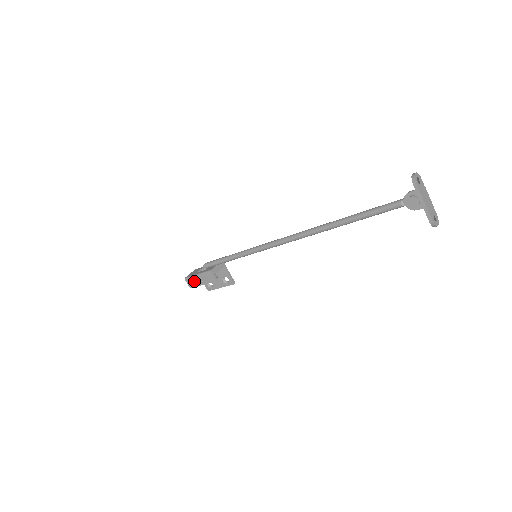
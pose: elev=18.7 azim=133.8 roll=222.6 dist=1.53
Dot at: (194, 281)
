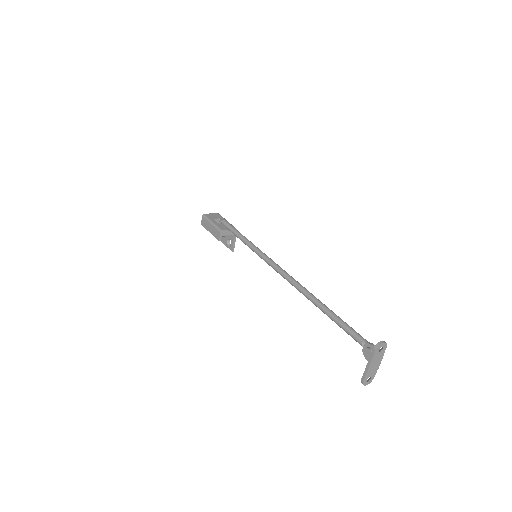
Dot at: (207, 223)
